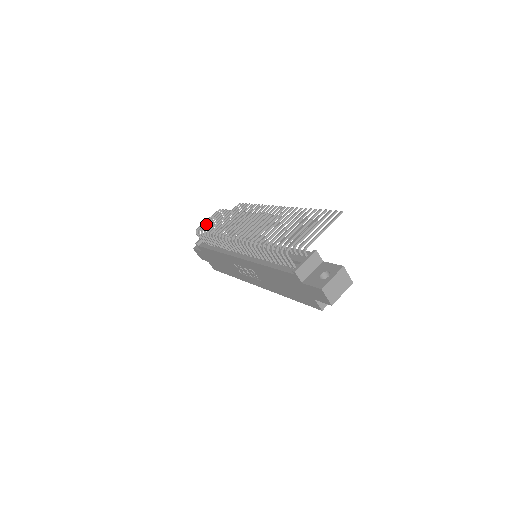
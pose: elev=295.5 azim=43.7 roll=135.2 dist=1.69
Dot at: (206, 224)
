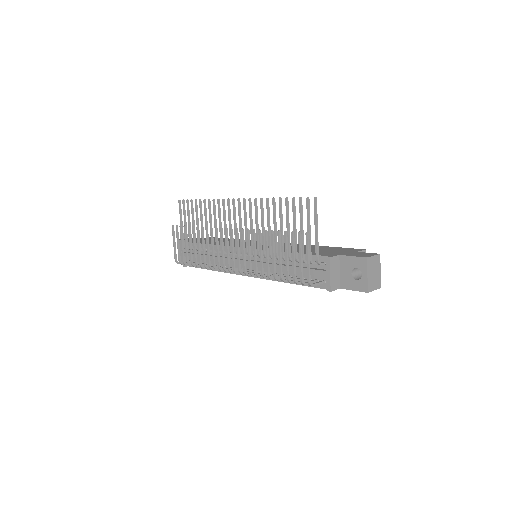
Dot at: (179, 252)
